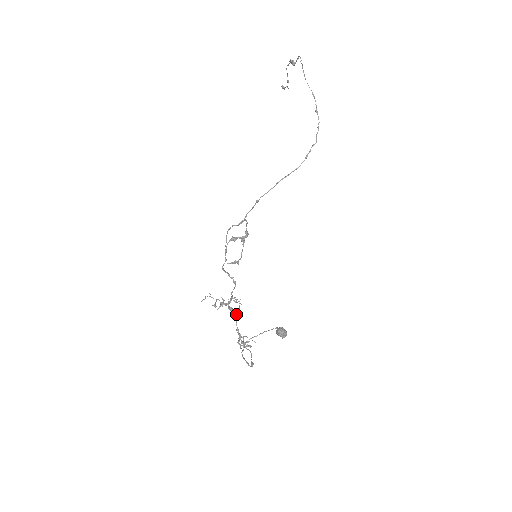
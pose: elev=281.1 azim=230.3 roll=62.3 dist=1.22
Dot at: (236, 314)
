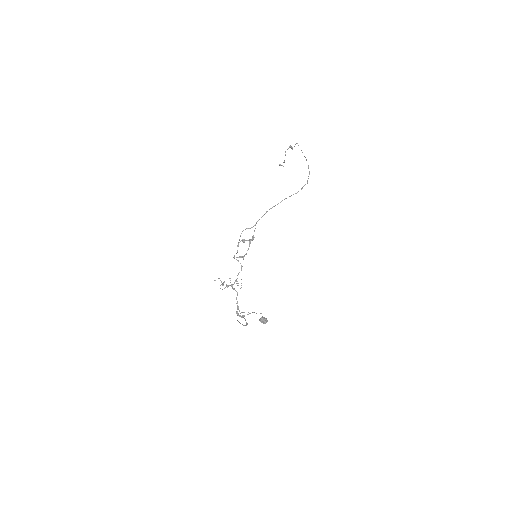
Dot at: (237, 292)
